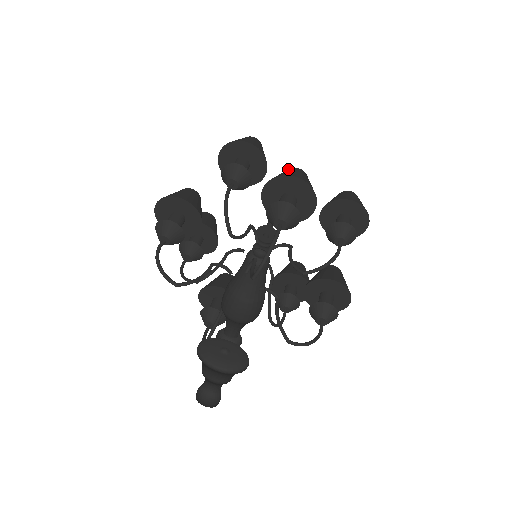
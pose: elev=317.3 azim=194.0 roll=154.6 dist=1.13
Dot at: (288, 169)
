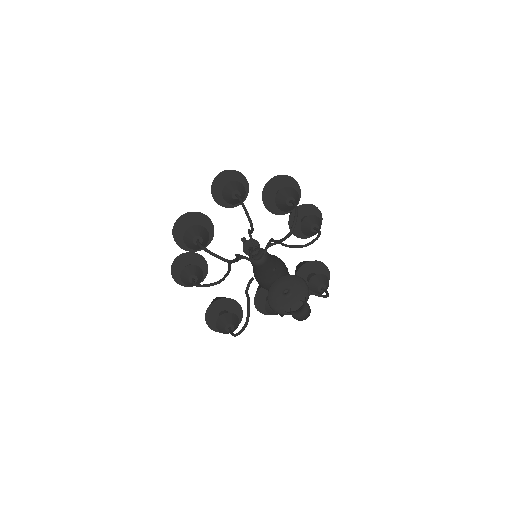
Dot at: occluded
